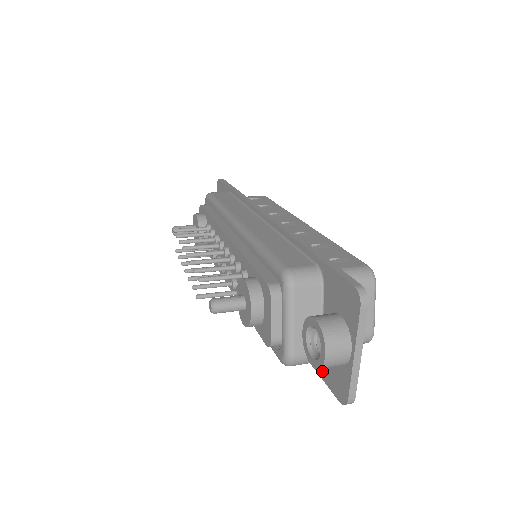
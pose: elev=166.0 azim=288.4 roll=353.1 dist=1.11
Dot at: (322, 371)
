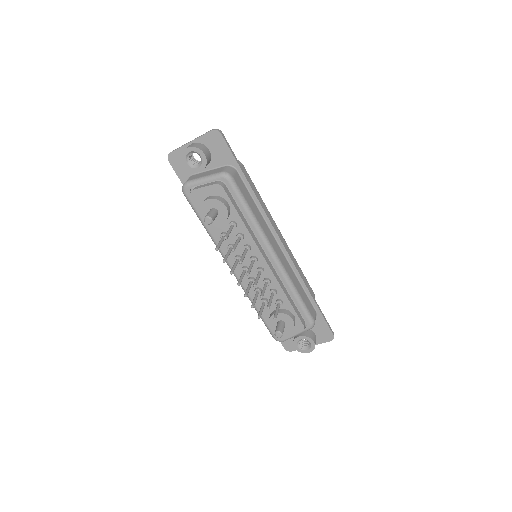
Dot at: occluded
